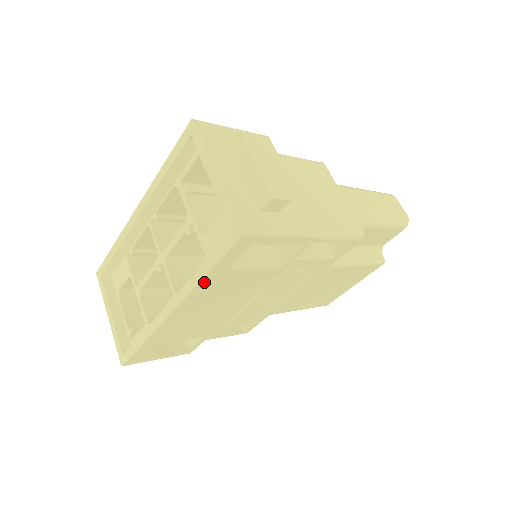
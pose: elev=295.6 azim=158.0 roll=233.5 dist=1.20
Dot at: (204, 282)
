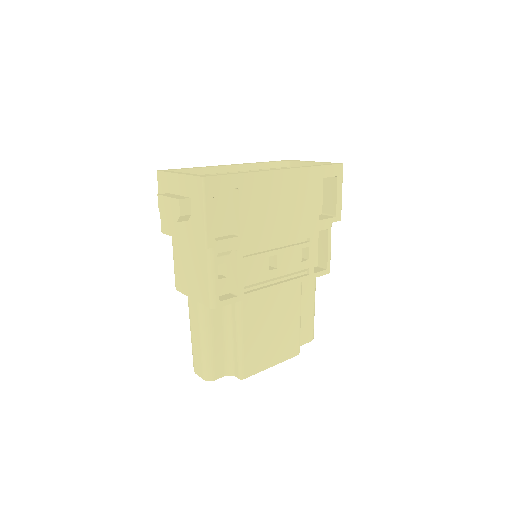
Dot at: (311, 170)
